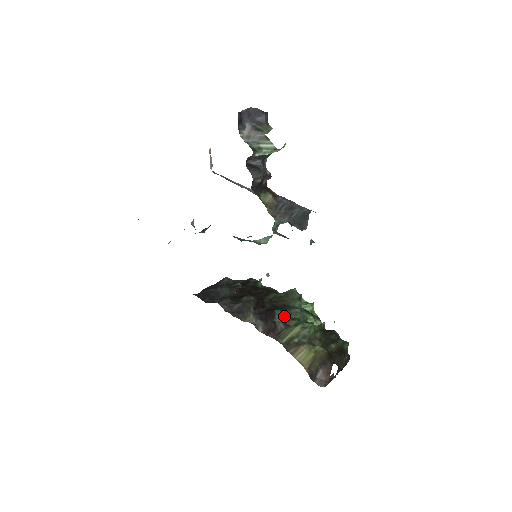
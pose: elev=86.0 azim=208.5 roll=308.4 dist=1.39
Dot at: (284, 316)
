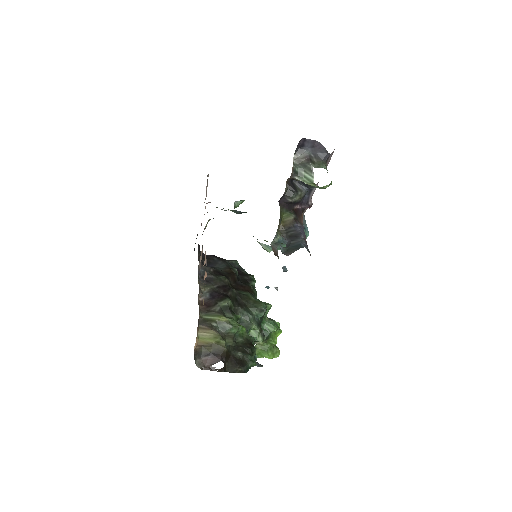
Dot at: (229, 306)
